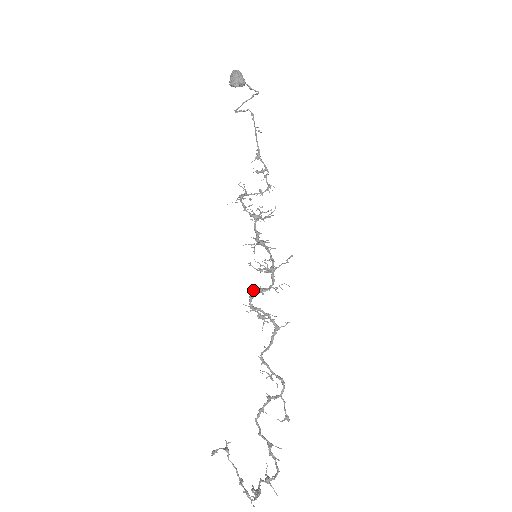
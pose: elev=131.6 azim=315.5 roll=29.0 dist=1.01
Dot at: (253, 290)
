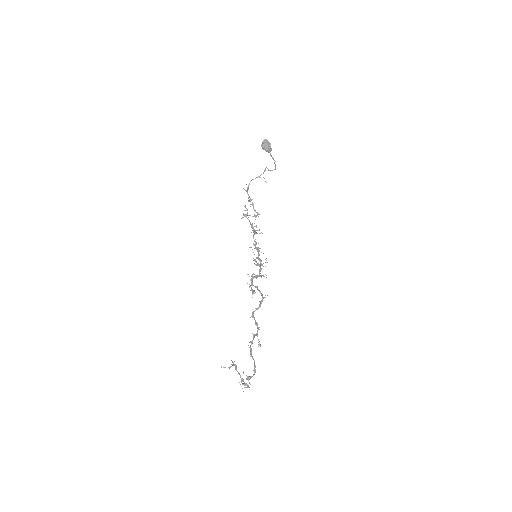
Dot at: (253, 276)
